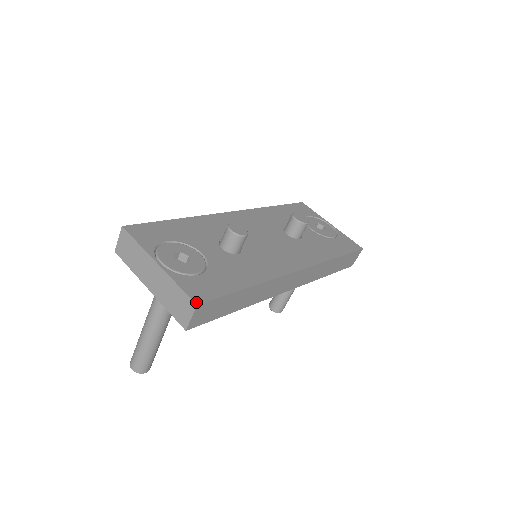
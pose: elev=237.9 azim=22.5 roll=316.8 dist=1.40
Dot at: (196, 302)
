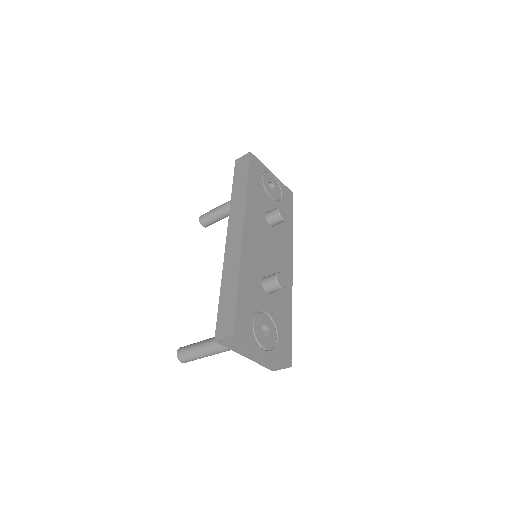
Dot at: (290, 365)
